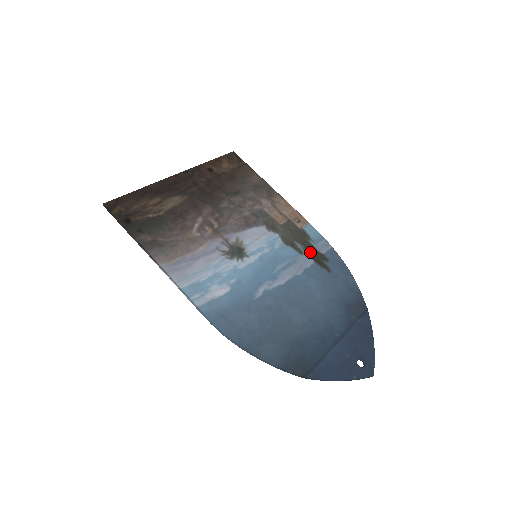
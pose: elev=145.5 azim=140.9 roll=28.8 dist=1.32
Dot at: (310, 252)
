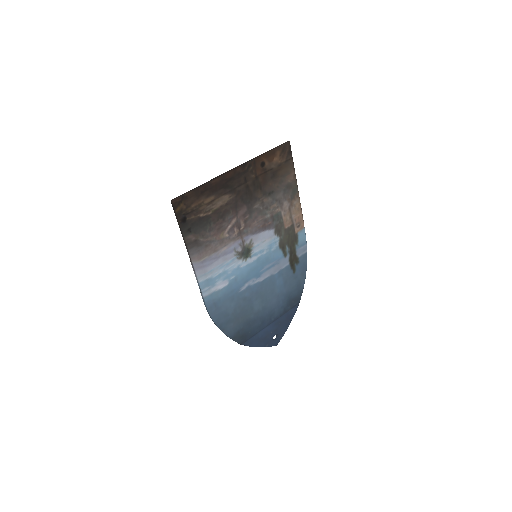
Dot at: (291, 255)
